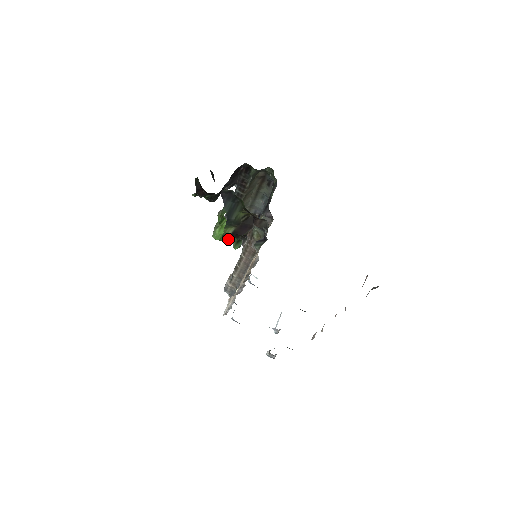
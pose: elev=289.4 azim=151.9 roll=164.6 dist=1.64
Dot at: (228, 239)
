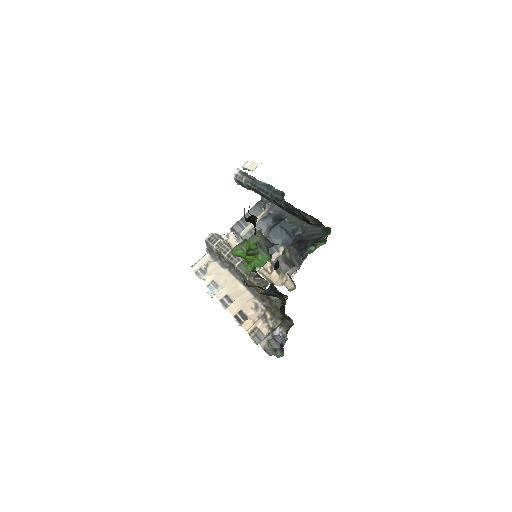
Dot at: (247, 285)
